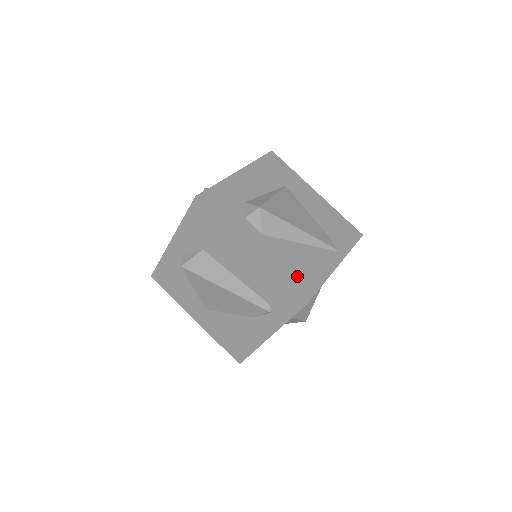
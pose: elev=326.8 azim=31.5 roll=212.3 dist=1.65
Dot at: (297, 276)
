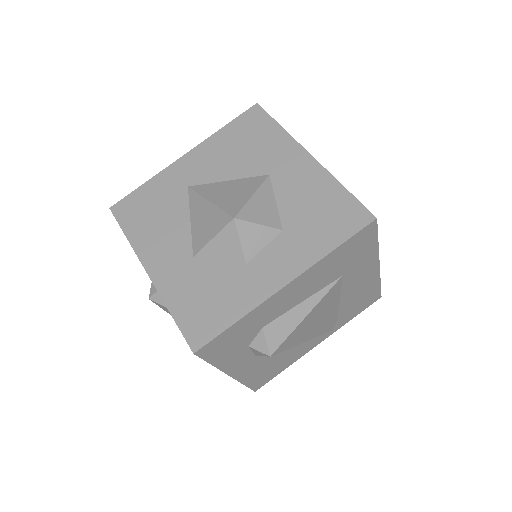
Dot at: (263, 375)
